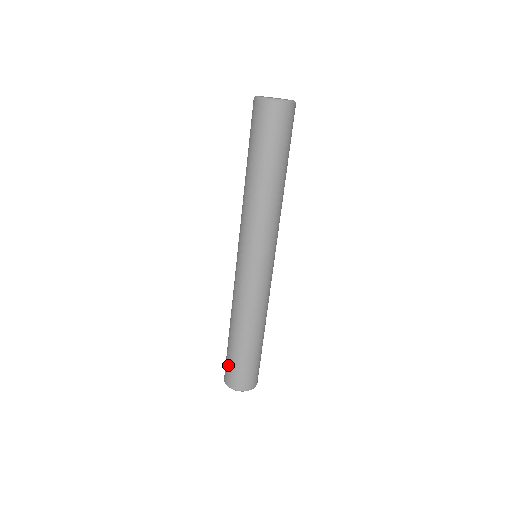
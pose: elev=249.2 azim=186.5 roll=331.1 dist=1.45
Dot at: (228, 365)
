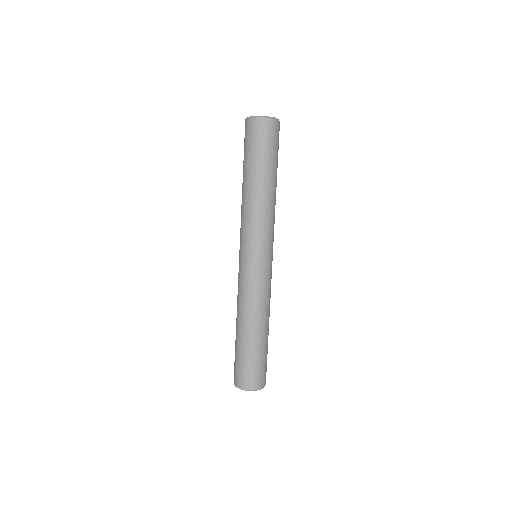
Dot at: (240, 367)
